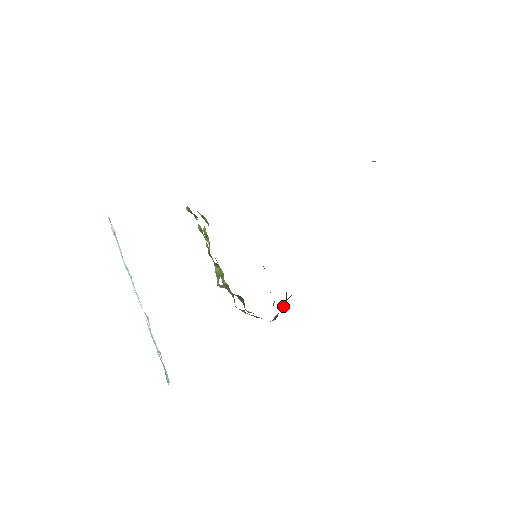
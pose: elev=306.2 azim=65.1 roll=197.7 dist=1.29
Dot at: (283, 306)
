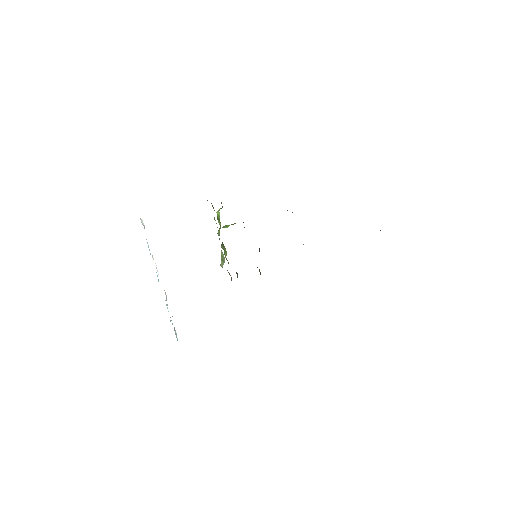
Dot at: occluded
